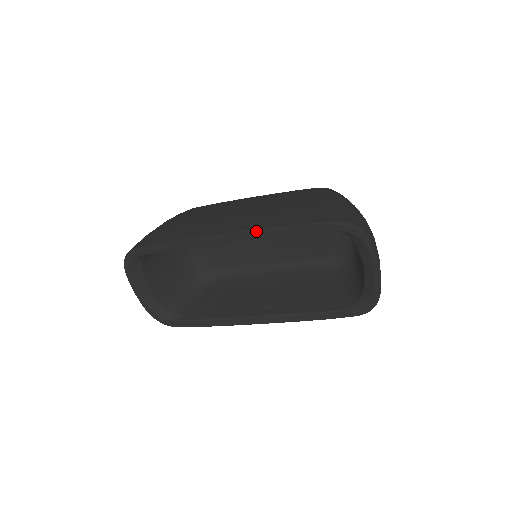
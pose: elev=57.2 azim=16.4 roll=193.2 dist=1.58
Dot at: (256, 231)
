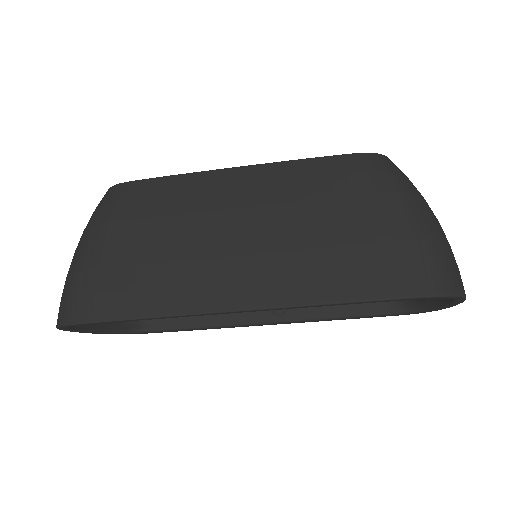
Dot at: (293, 307)
